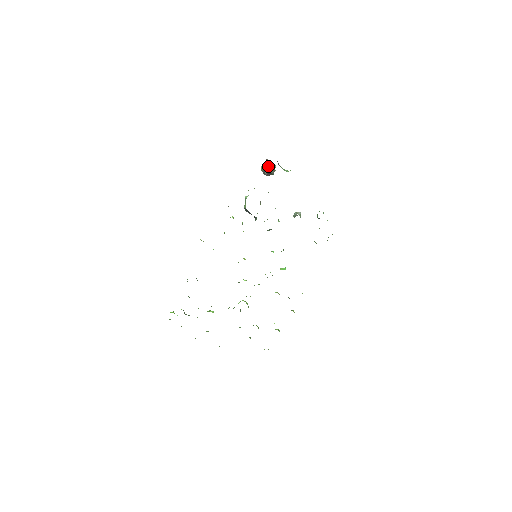
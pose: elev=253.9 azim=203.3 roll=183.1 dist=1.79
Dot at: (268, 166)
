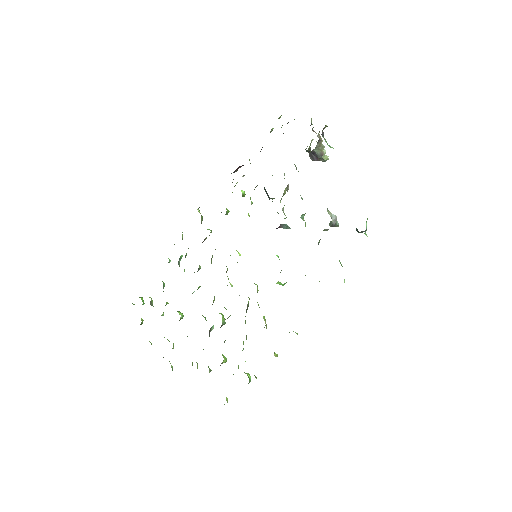
Dot at: occluded
